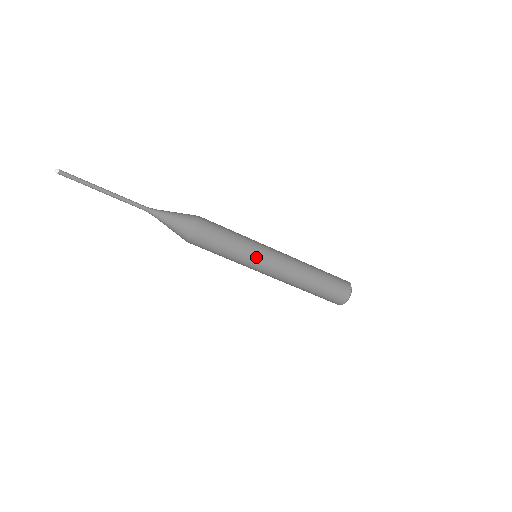
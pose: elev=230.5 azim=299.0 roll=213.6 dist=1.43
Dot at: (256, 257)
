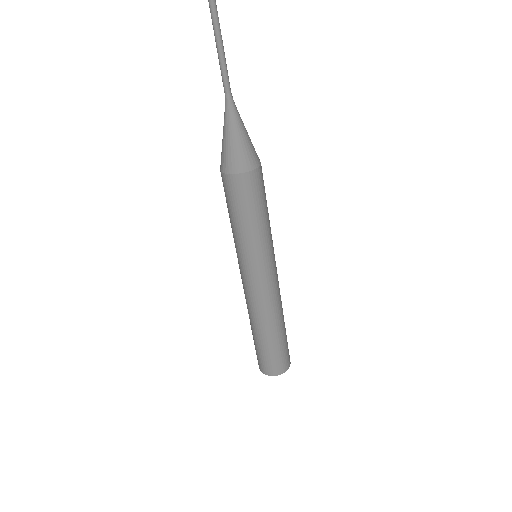
Dot at: (273, 251)
